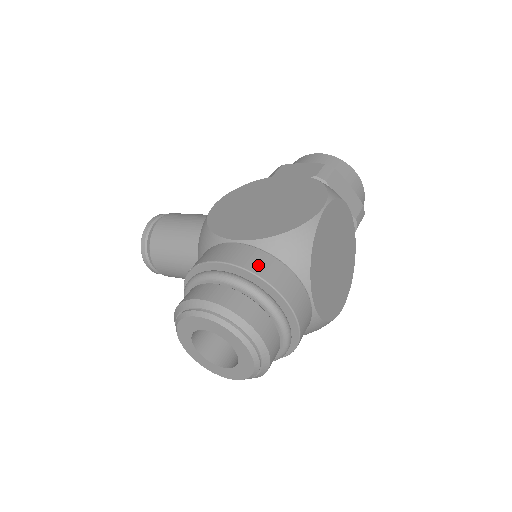
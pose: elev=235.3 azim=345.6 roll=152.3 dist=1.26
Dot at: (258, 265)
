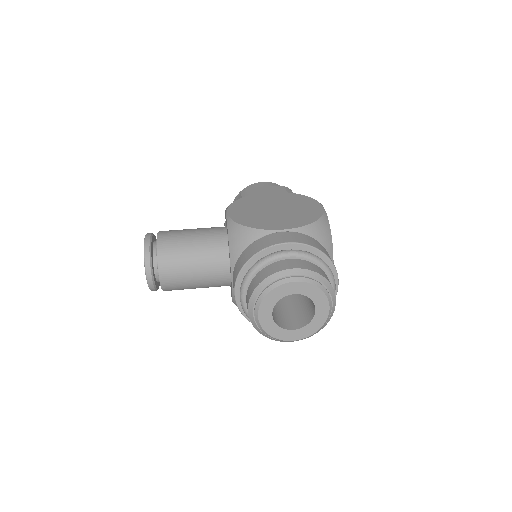
Dot at: (312, 243)
